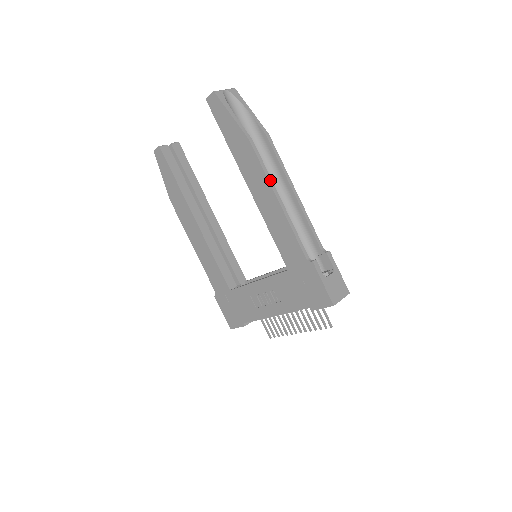
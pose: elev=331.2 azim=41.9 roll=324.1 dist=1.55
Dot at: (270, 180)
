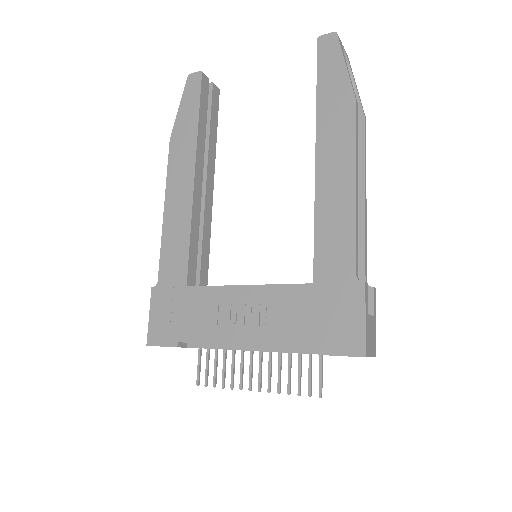
Dot at: (357, 157)
